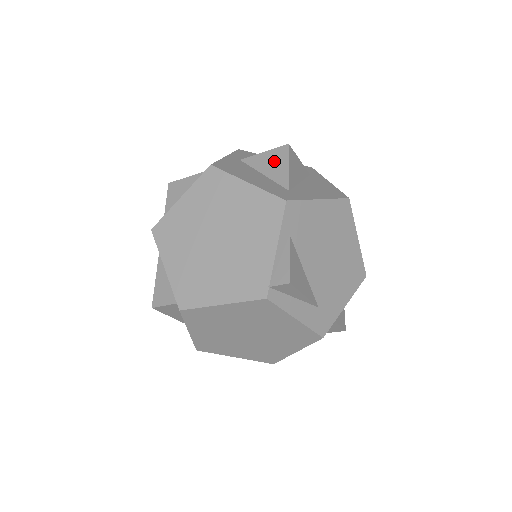
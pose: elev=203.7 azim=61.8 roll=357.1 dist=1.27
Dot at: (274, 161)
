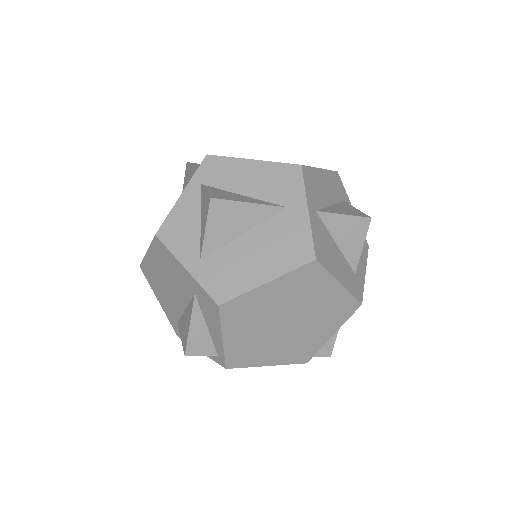
Dot at: (352, 233)
